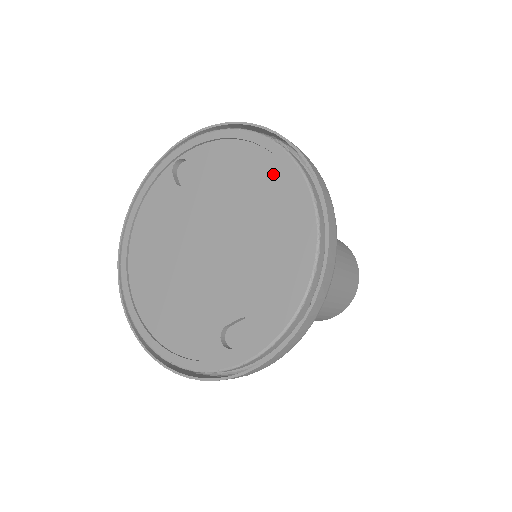
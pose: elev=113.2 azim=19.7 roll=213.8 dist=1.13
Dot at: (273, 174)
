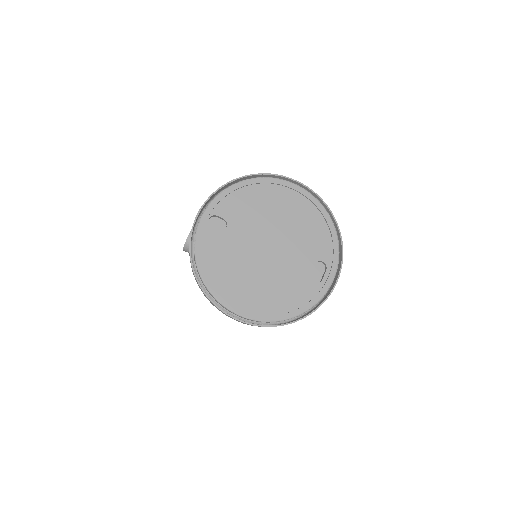
Dot at: (277, 192)
